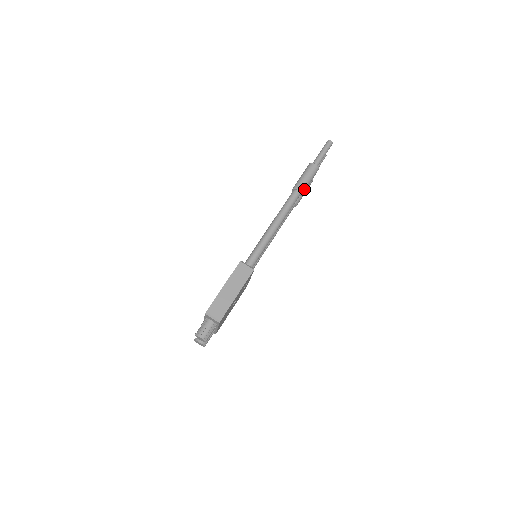
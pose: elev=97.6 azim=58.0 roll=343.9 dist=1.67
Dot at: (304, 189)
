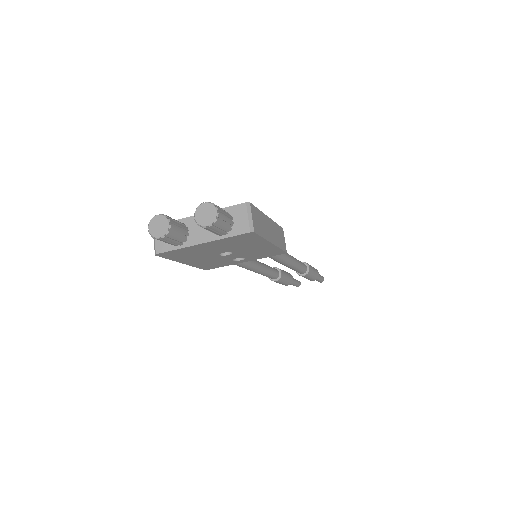
Dot at: (309, 274)
